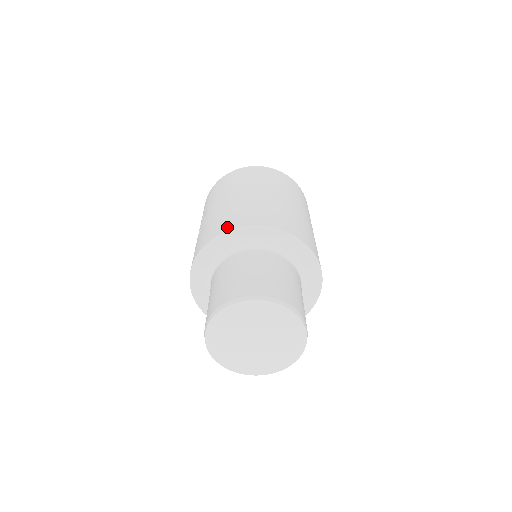
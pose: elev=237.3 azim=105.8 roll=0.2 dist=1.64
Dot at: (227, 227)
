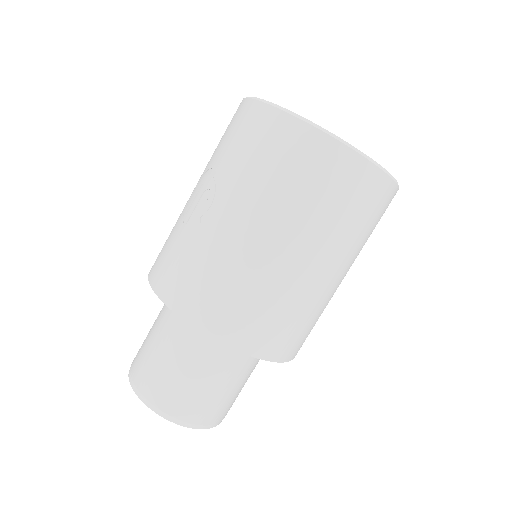
Dot at: (206, 323)
